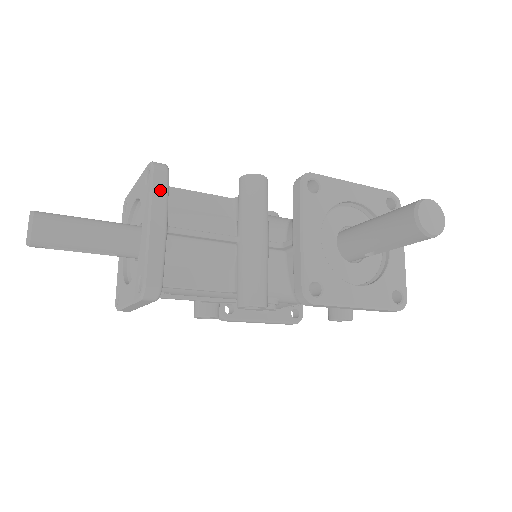
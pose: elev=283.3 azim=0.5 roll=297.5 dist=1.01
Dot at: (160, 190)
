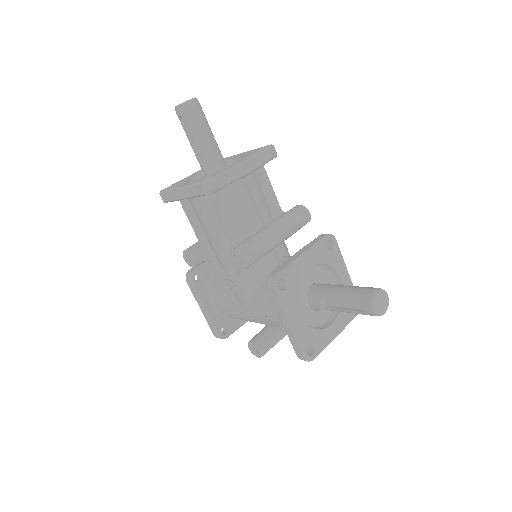
Dot at: (264, 157)
